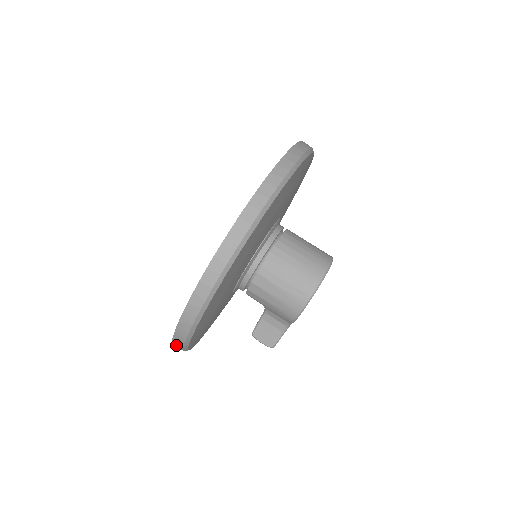
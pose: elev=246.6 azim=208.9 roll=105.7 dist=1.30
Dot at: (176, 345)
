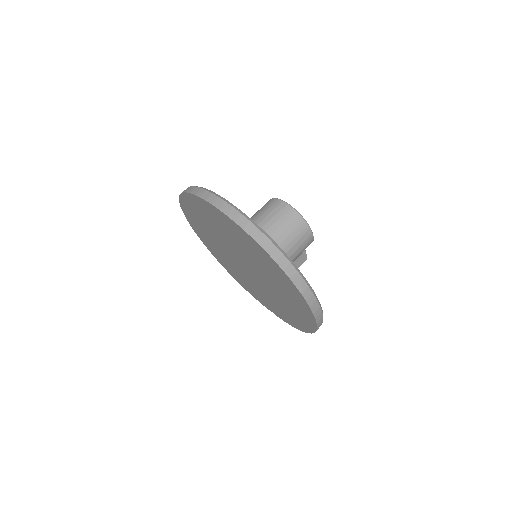
Dot at: occluded
